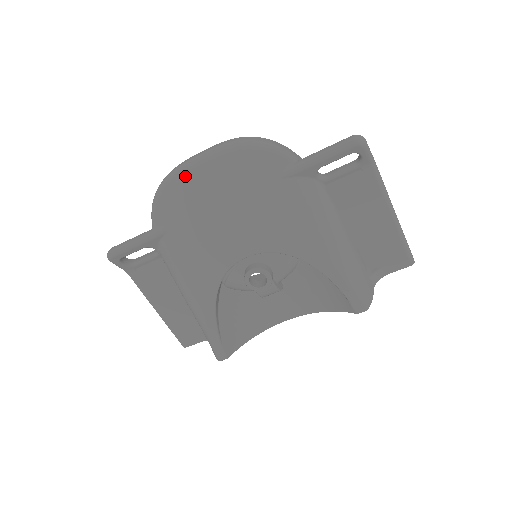
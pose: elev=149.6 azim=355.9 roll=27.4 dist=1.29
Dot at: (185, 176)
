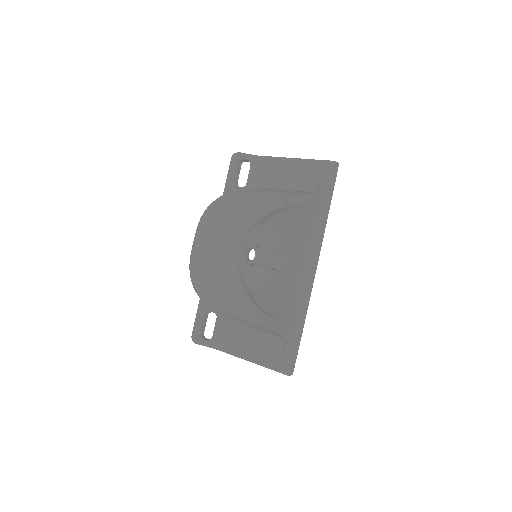
Dot at: (192, 255)
